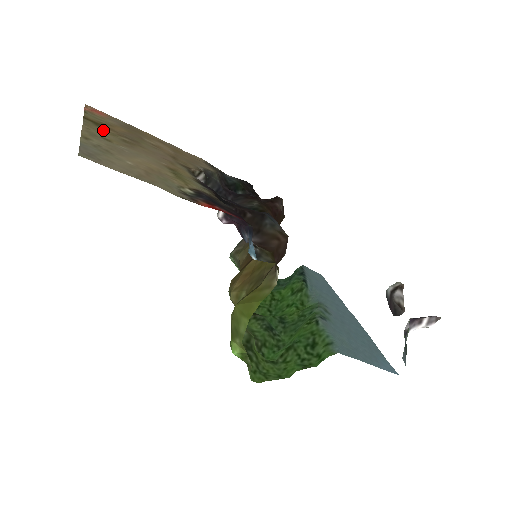
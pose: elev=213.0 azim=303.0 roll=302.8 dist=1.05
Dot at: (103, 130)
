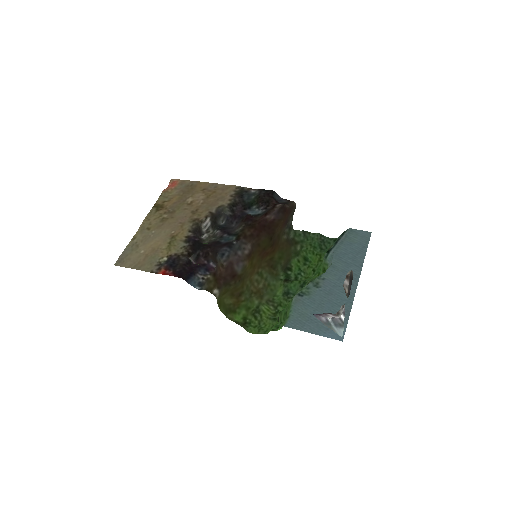
Dot at: (156, 215)
